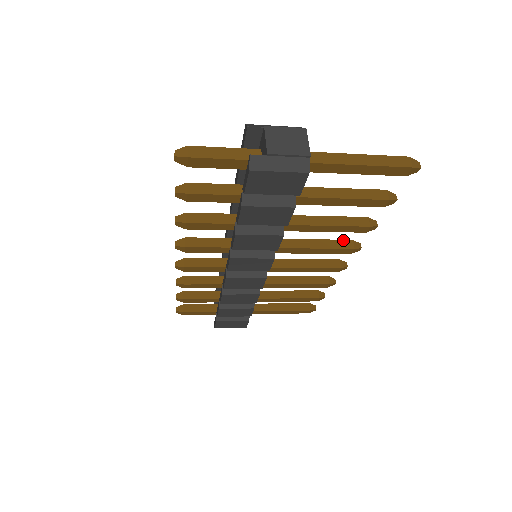
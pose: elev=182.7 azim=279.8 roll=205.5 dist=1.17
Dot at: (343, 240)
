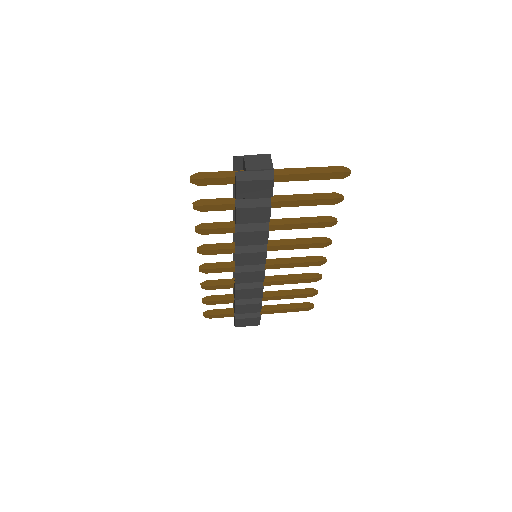
Dot at: (317, 237)
